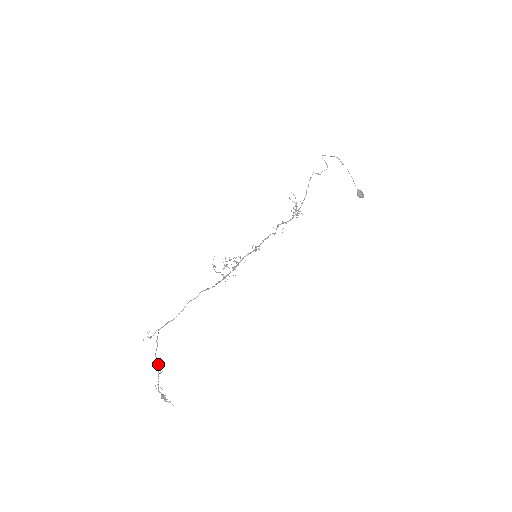
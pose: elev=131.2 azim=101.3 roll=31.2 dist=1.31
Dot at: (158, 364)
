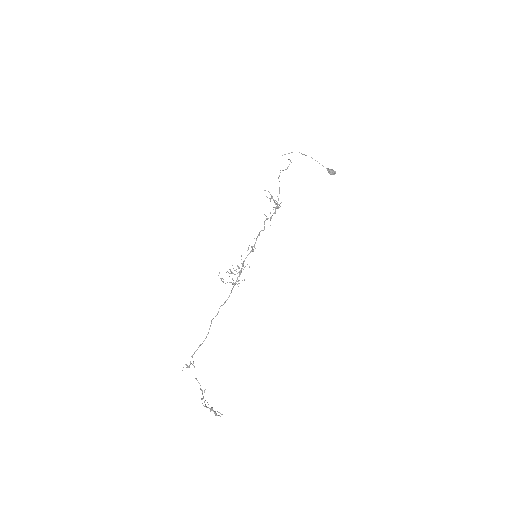
Dot at: occluded
